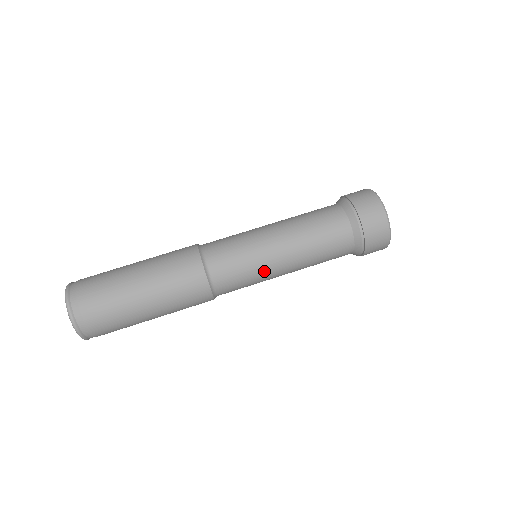
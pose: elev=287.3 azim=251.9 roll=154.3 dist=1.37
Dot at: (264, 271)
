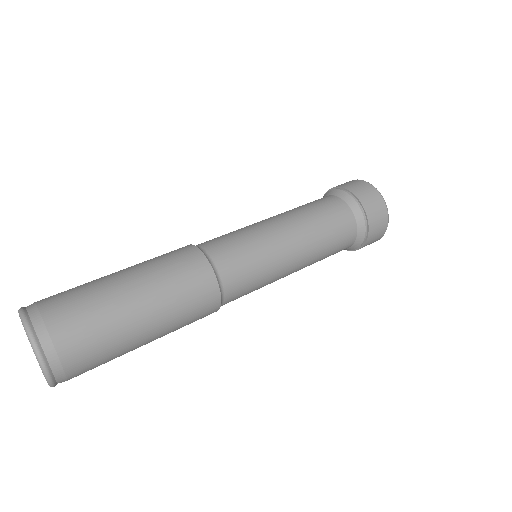
Dot at: (269, 247)
